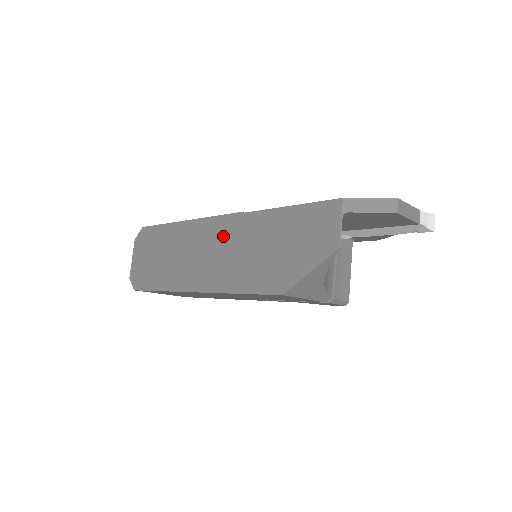
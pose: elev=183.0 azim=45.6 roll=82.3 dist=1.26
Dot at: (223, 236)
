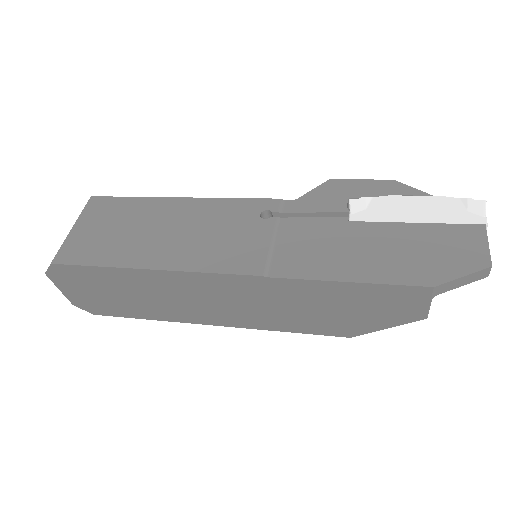
Dot at: (238, 292)
